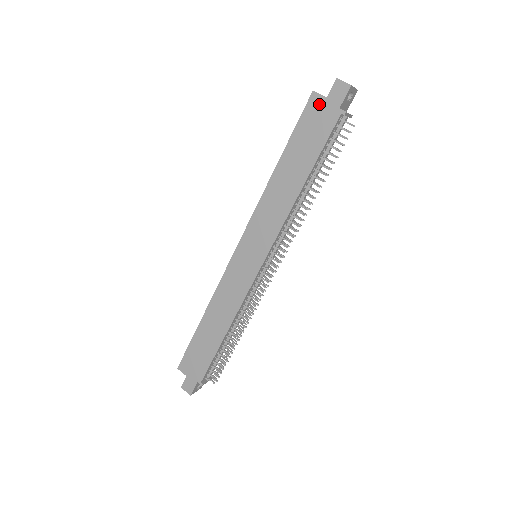
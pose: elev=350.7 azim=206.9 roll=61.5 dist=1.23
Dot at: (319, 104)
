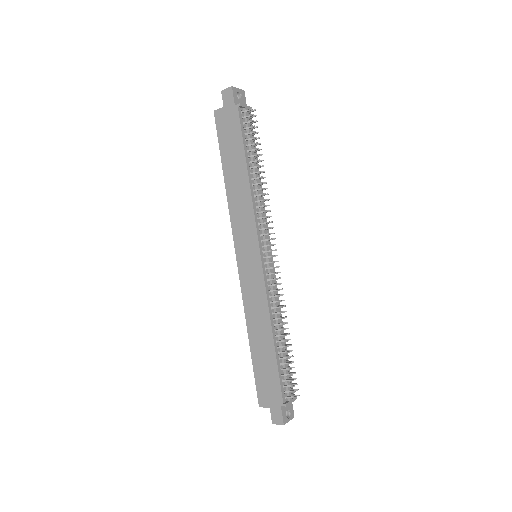
Dot at: (222, 115)
